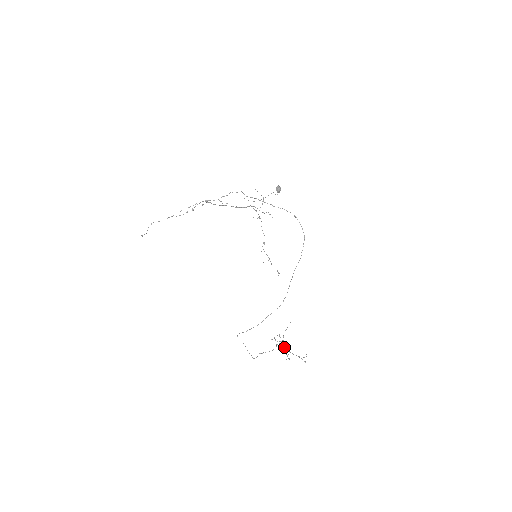
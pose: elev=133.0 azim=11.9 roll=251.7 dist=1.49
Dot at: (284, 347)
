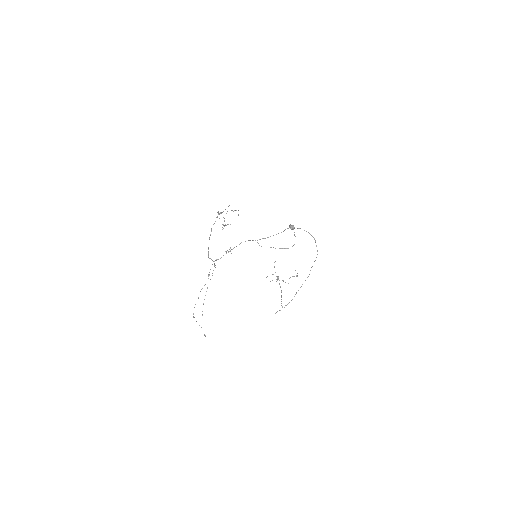
Dot at: occluded
